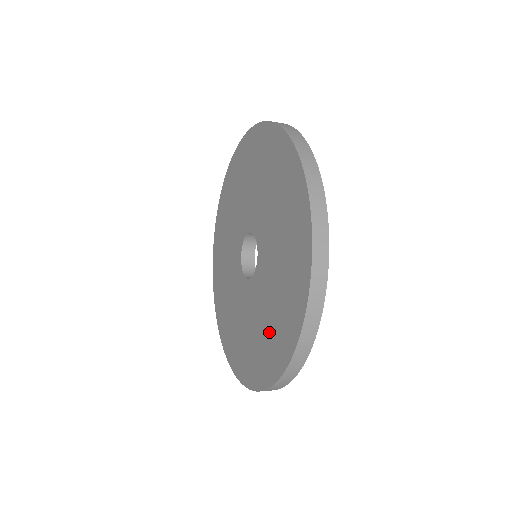
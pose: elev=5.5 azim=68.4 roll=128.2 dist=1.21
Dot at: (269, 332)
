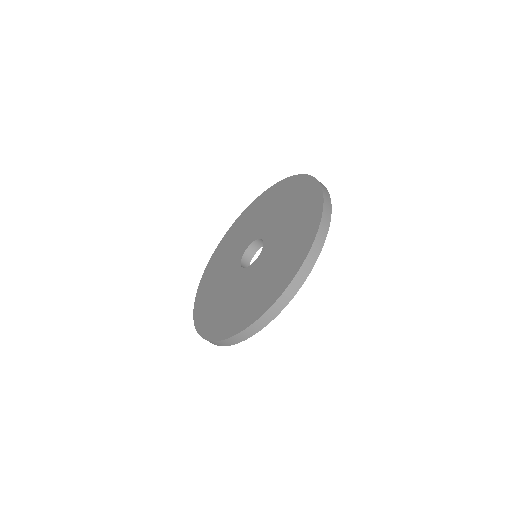
Dot at: (286, 255)
